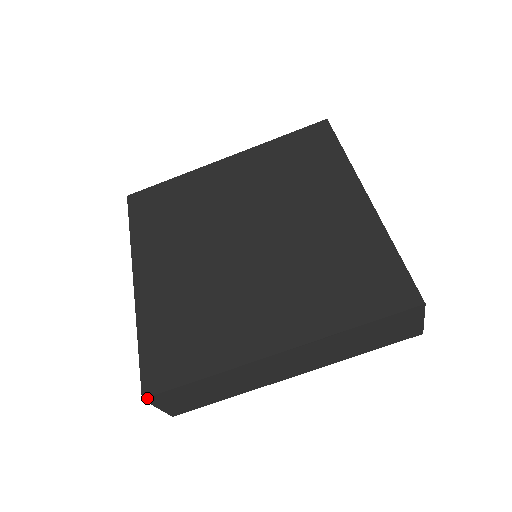
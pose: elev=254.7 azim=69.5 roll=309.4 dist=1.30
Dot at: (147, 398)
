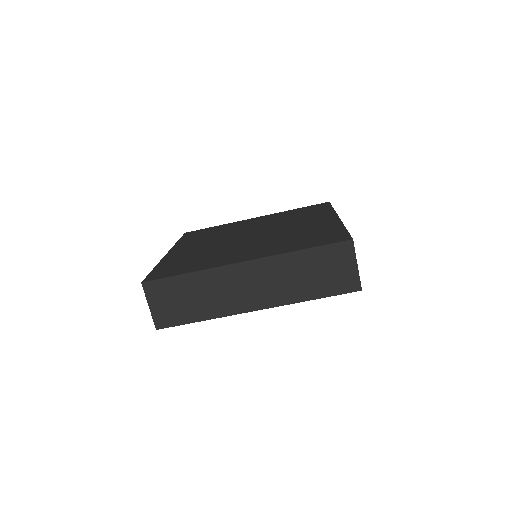
Dot at: (145, 283)
